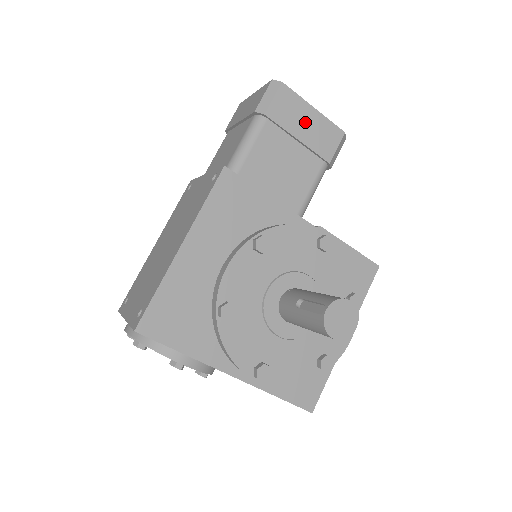
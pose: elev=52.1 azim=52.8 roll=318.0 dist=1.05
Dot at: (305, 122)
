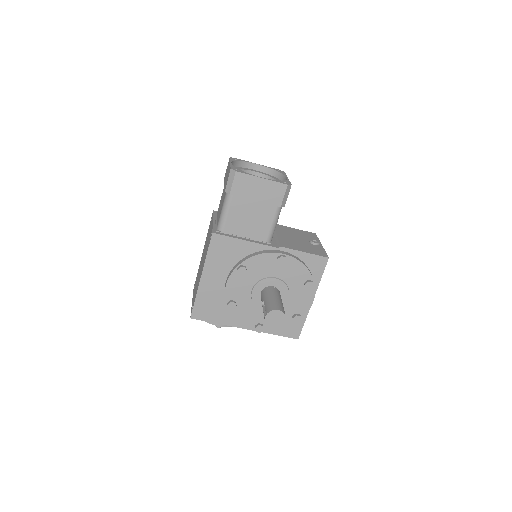
Dot at: (257, 189)
